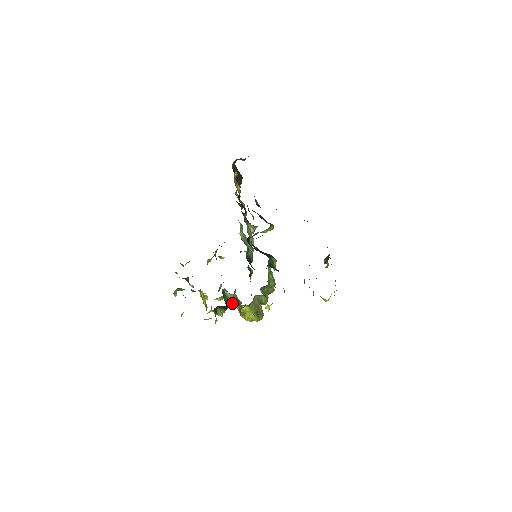
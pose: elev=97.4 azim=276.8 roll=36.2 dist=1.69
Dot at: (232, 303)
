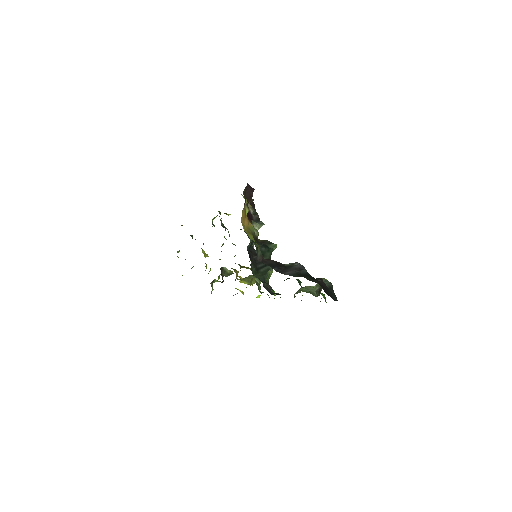
Dot at: (229, 274)
